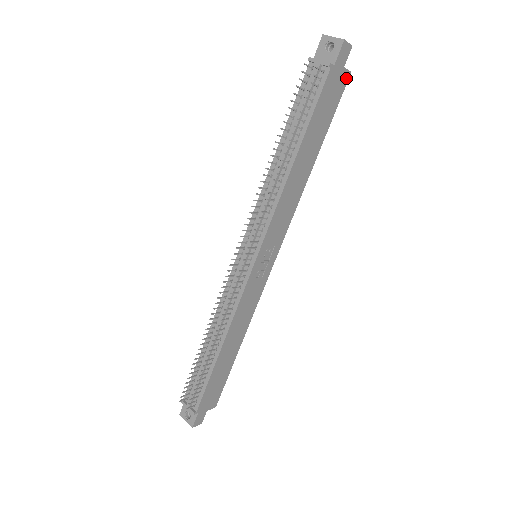
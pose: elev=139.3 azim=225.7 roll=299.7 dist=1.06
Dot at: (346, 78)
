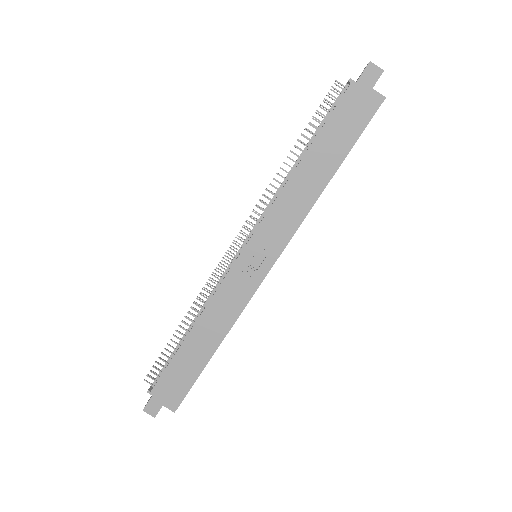
Dot at: (378, 101)
